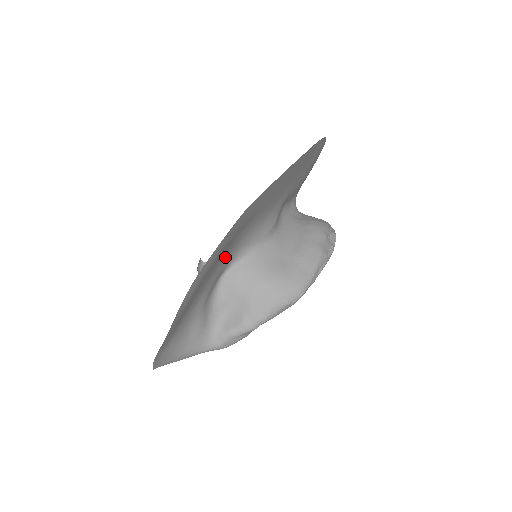
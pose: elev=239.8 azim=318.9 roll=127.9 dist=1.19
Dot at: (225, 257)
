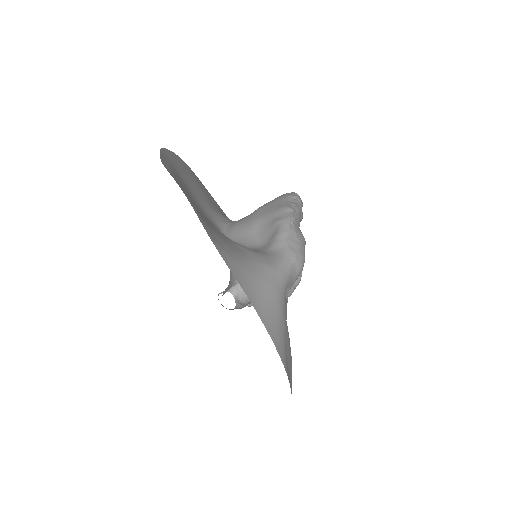
Dot at: (202, 212)
